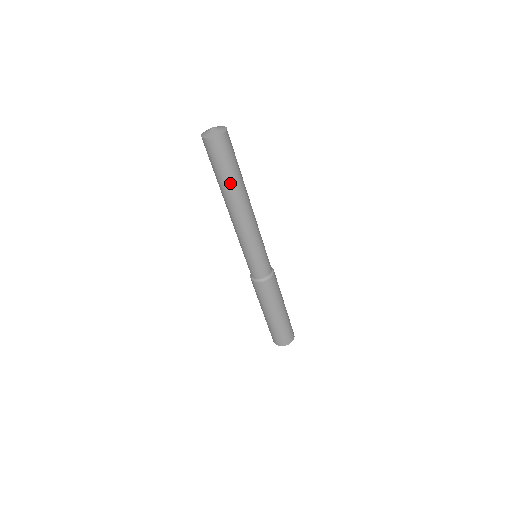
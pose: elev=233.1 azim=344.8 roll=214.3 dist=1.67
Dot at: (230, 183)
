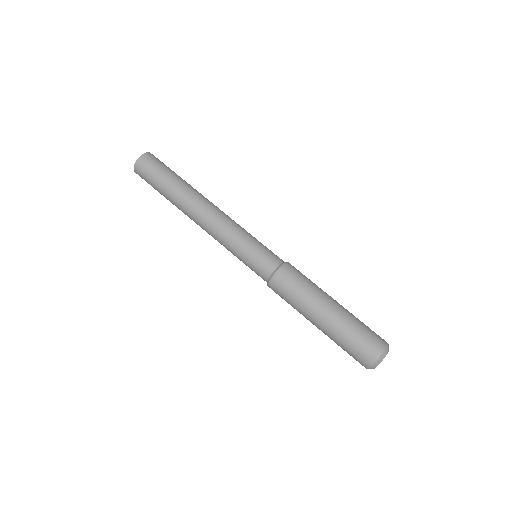
Dot at: (178, 184)
